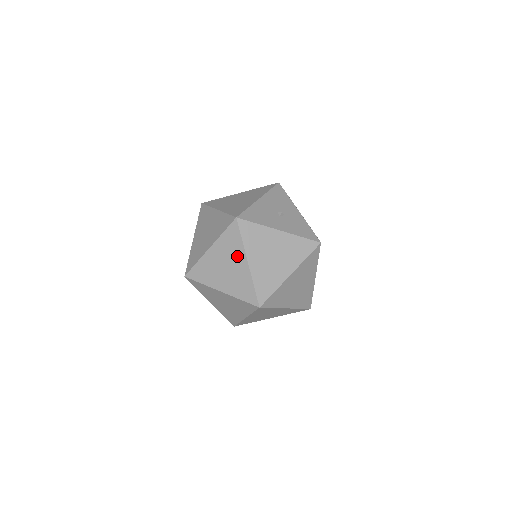
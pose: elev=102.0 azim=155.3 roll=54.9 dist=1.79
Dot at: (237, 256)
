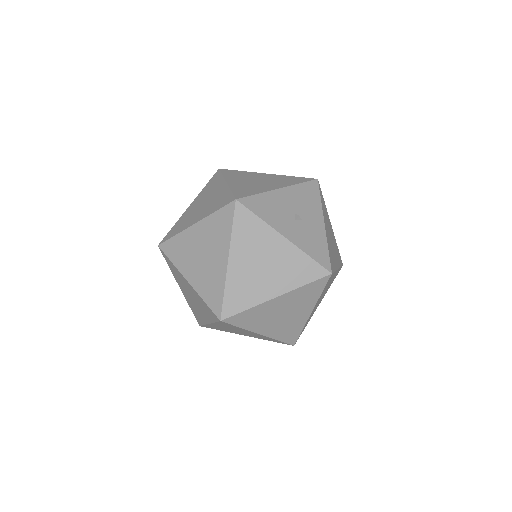
Dot at: (219, 247)
